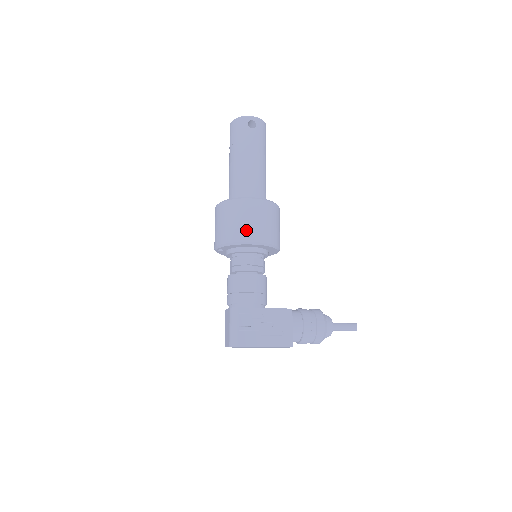
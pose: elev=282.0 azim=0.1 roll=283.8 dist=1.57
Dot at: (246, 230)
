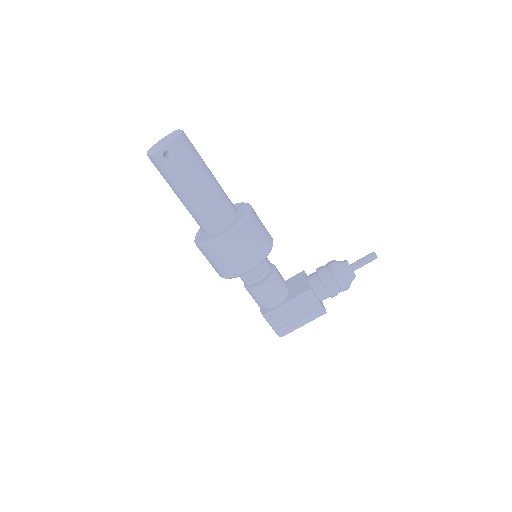
Dot at: (234, 267)
